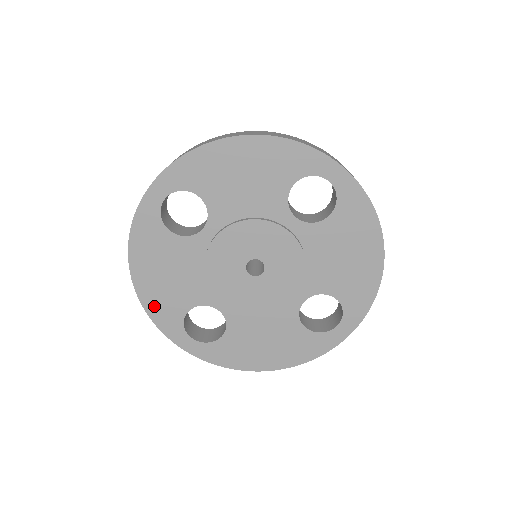
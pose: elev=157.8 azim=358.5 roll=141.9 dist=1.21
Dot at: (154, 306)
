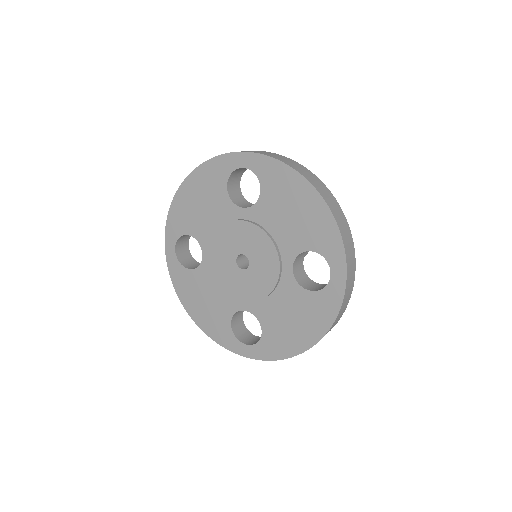
Dot at: (177, 210)
